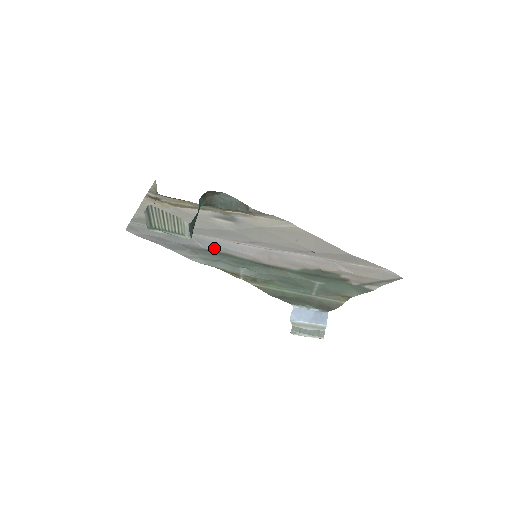
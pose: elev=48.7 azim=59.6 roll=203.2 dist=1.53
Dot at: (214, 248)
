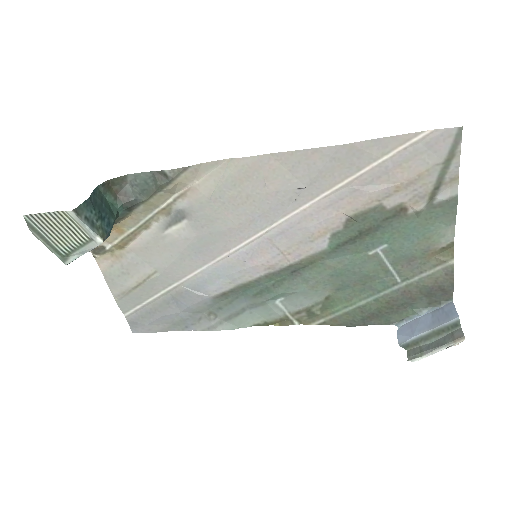
Dot at: (217, 287)
